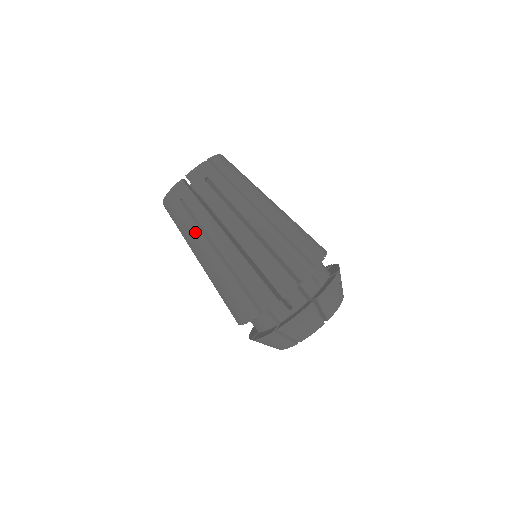
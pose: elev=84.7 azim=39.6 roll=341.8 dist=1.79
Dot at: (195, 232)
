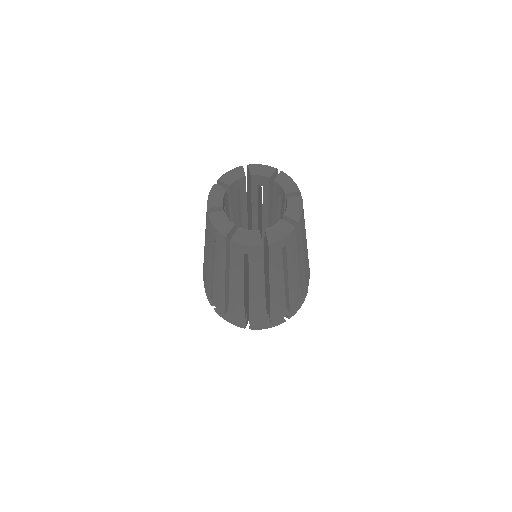
Dot at: (209, 248)
